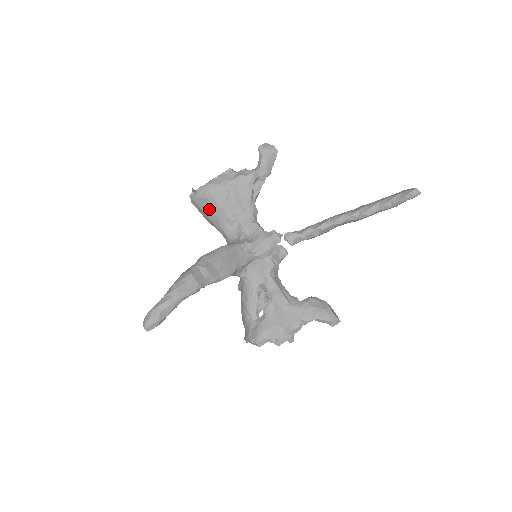
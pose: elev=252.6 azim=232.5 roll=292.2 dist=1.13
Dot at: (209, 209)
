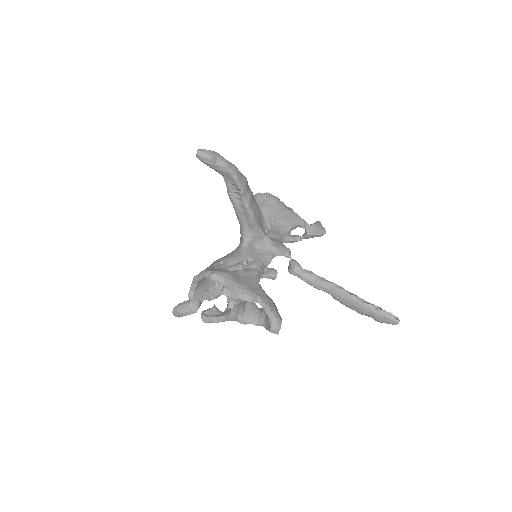
Dot at: (262, 205)
